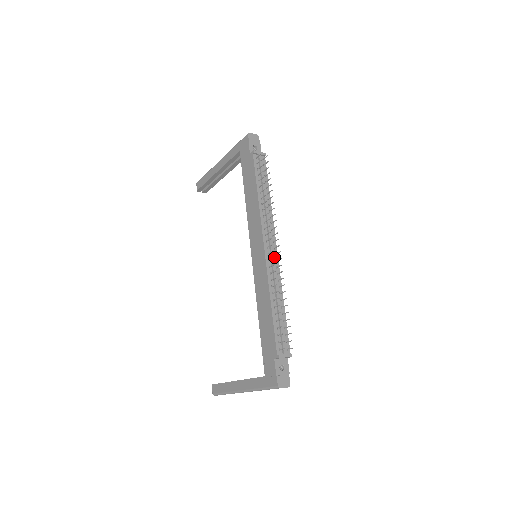
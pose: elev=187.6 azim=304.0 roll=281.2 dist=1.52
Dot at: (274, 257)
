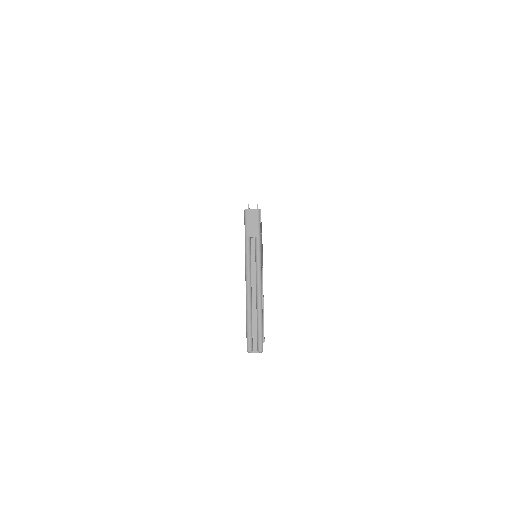
Dot at: occluded
